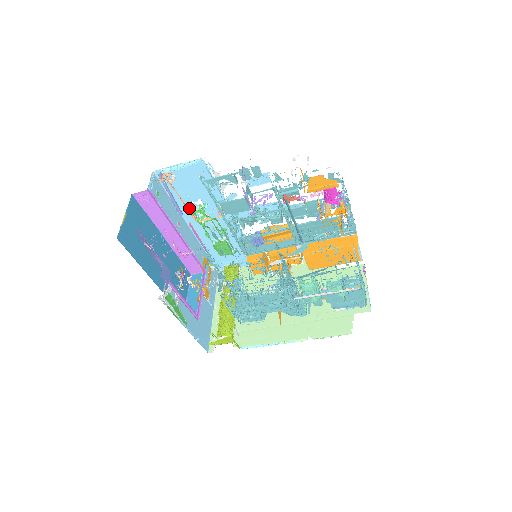
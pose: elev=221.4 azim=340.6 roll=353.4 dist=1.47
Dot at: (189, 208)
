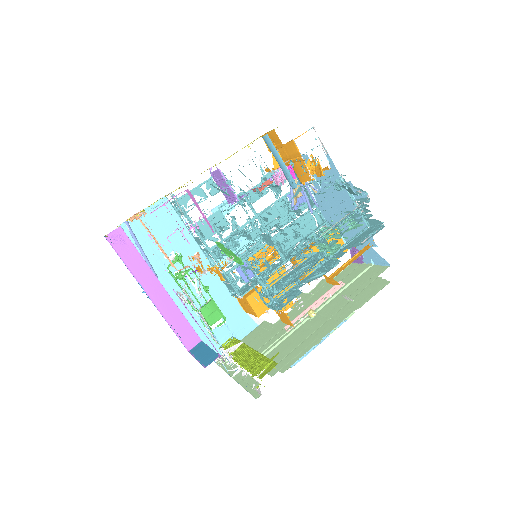
Dot at: (163, 268)
